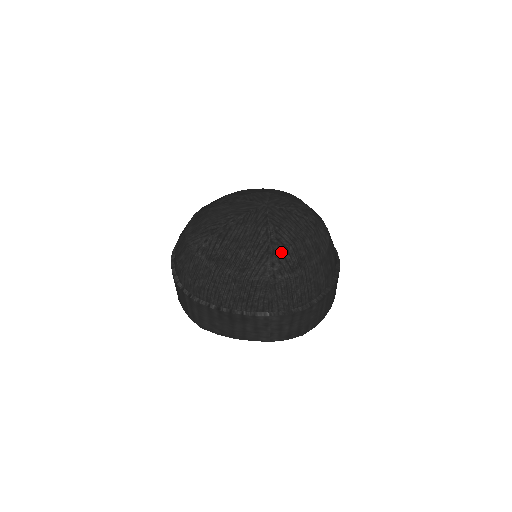
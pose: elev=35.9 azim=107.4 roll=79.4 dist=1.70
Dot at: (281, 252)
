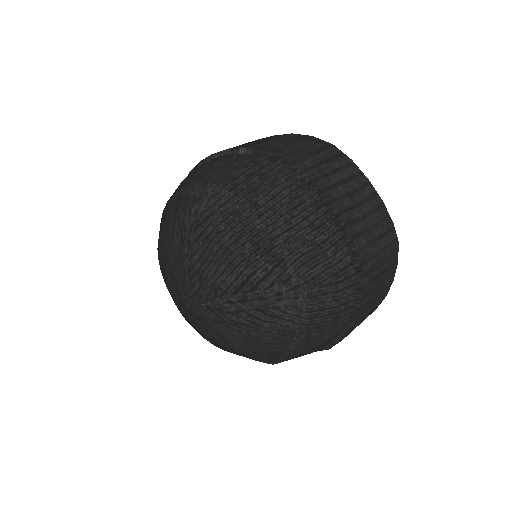
Dot at: (244, 355)
